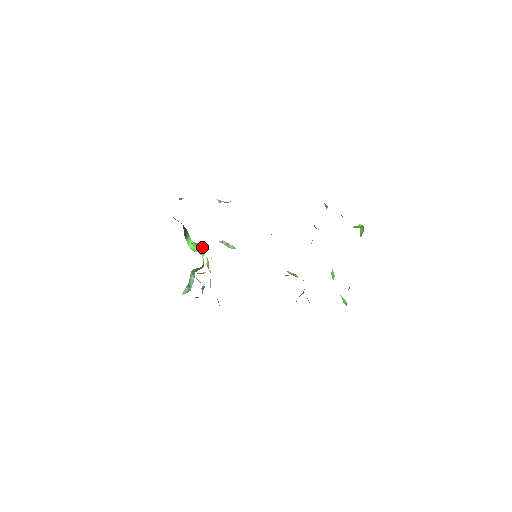
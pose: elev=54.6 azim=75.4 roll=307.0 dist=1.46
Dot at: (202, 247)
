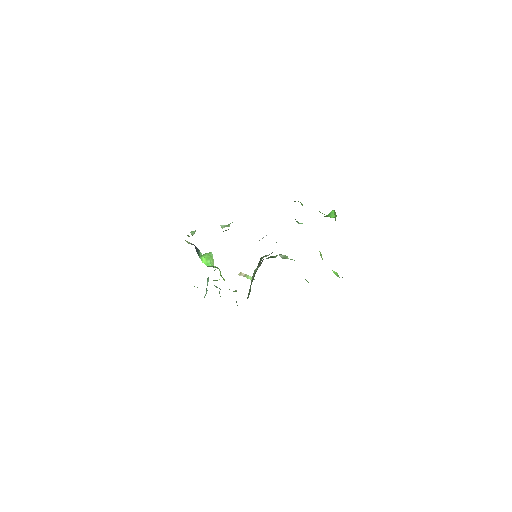
Dot at: (212, 258)
